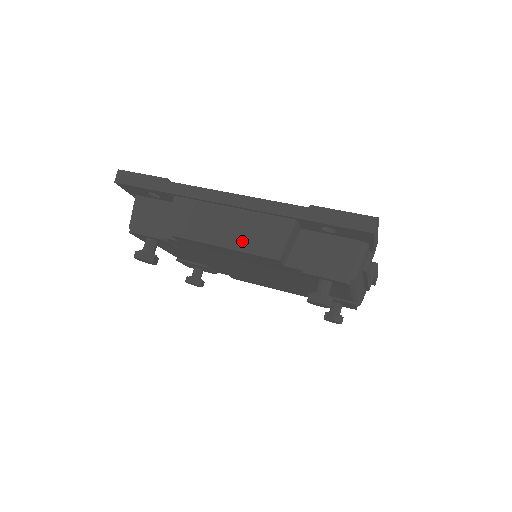
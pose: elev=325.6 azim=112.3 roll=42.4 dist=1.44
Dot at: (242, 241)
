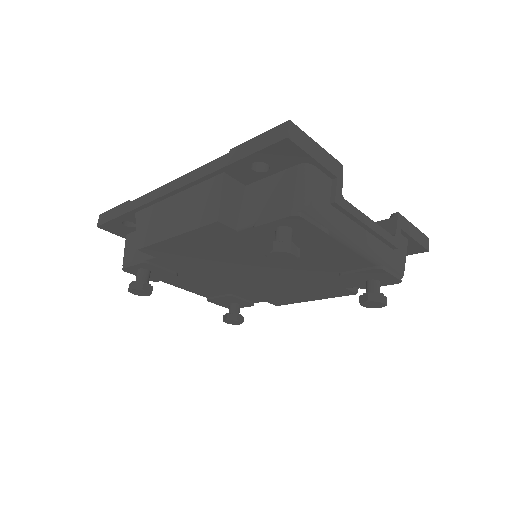
Dot at: (186, 221)
